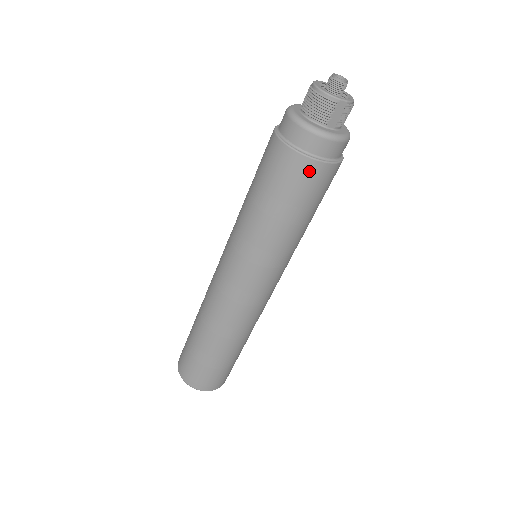
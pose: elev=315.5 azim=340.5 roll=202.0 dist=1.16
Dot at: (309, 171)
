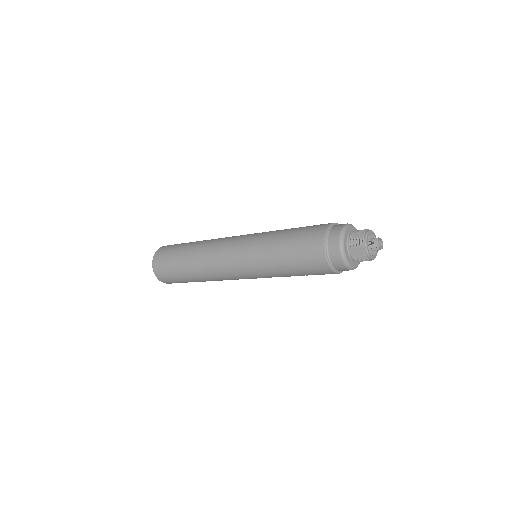
Dot at: (317, 250)
